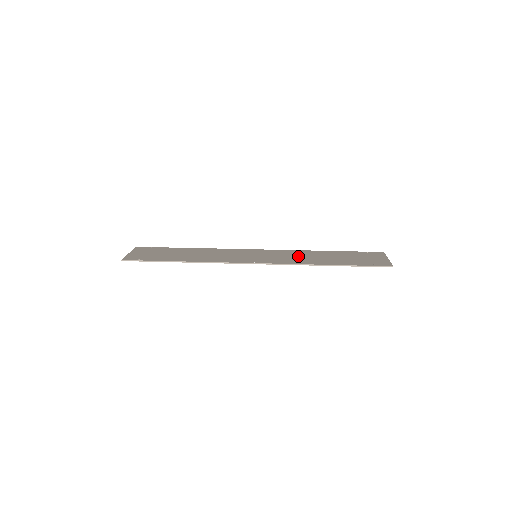
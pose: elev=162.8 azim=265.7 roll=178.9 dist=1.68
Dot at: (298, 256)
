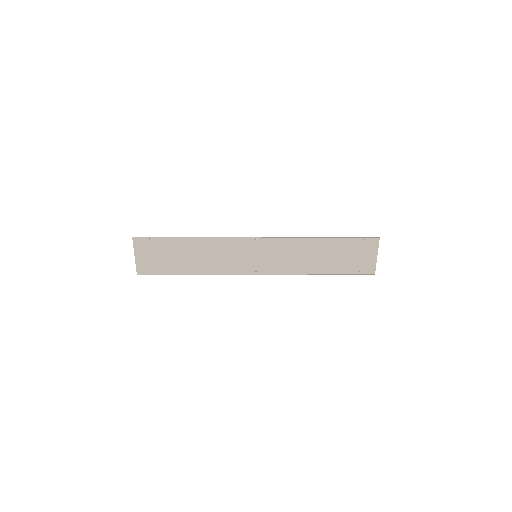
Dot at: (295, 257)
